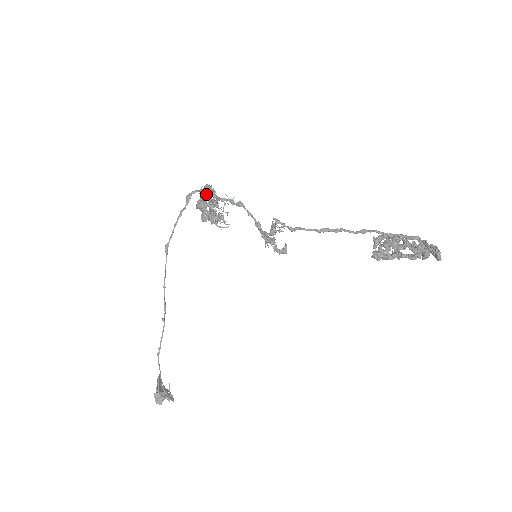
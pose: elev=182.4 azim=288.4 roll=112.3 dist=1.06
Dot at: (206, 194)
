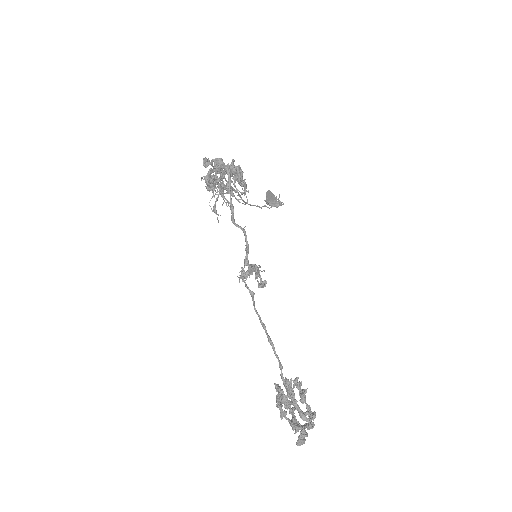
Dot at: (207, 186)
